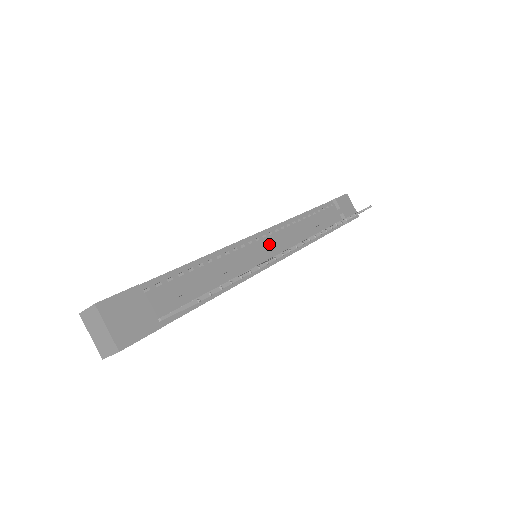
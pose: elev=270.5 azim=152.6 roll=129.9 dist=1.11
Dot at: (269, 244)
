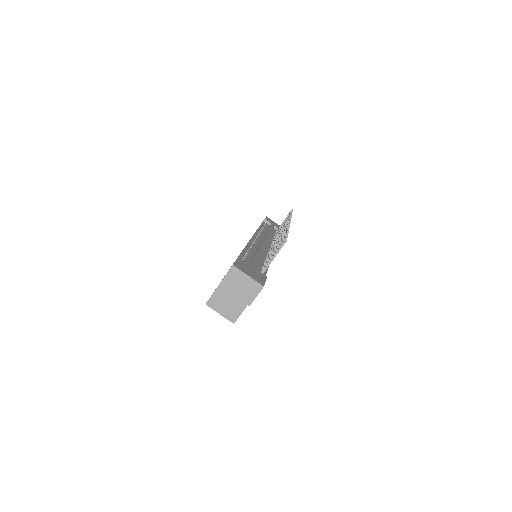
Dot at: (264, 240)
